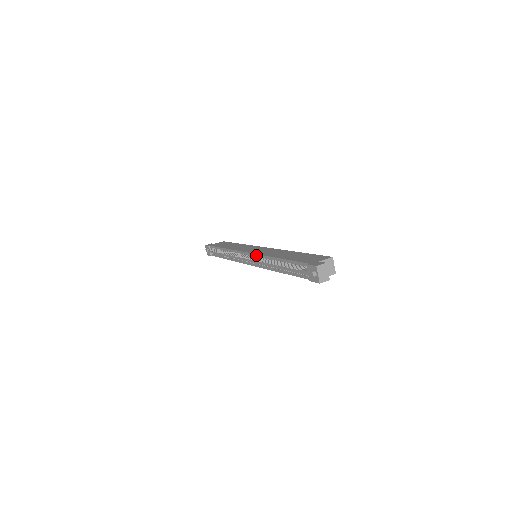
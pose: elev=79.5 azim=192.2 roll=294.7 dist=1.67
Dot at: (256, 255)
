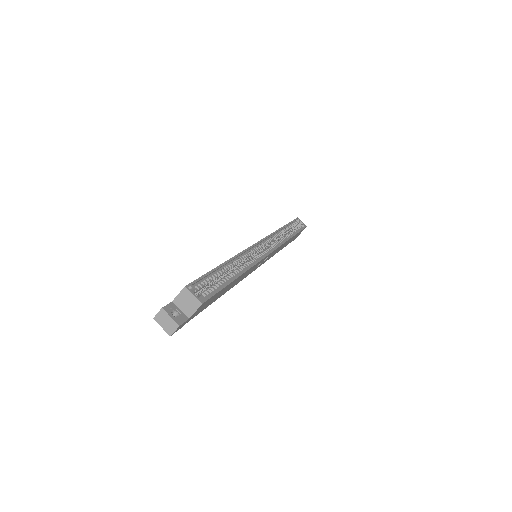
Dot at: occluded
